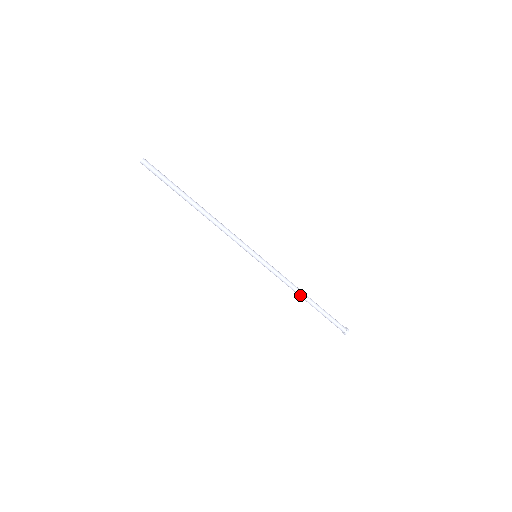
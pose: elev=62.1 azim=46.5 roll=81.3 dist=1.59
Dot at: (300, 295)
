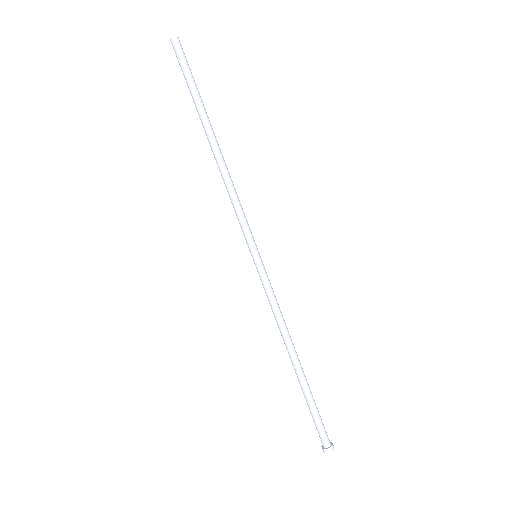
Dot at: (291, 350)
